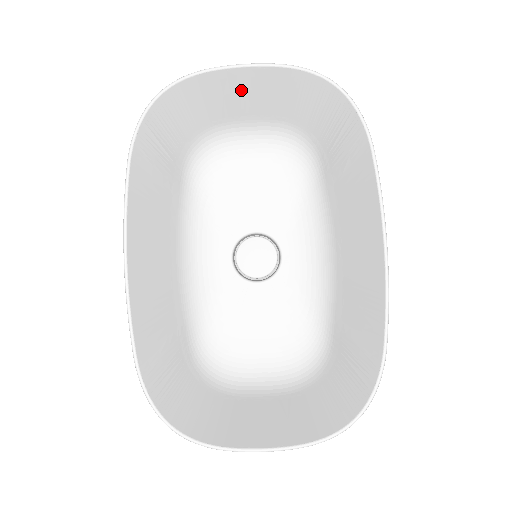
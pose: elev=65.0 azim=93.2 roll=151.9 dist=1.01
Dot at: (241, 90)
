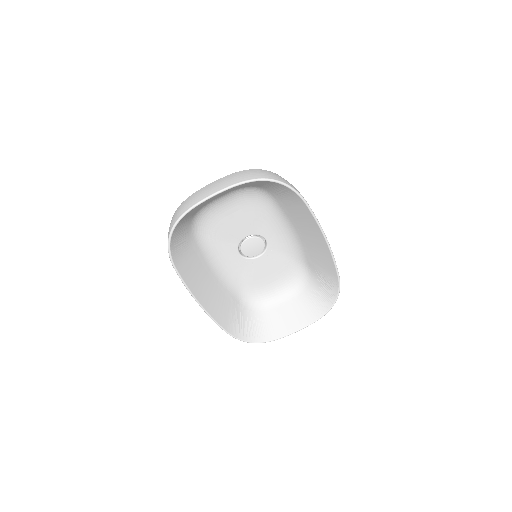
Dot at: occluded
